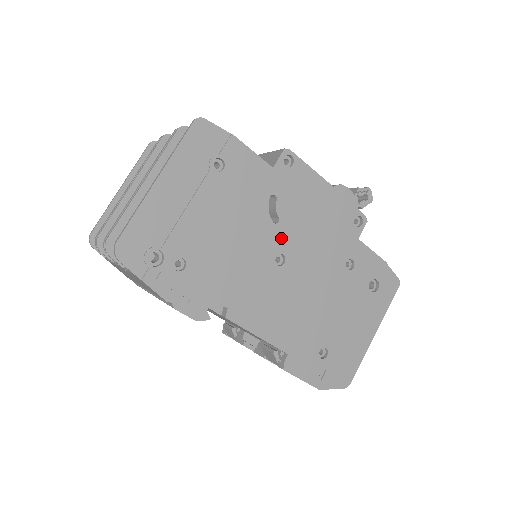
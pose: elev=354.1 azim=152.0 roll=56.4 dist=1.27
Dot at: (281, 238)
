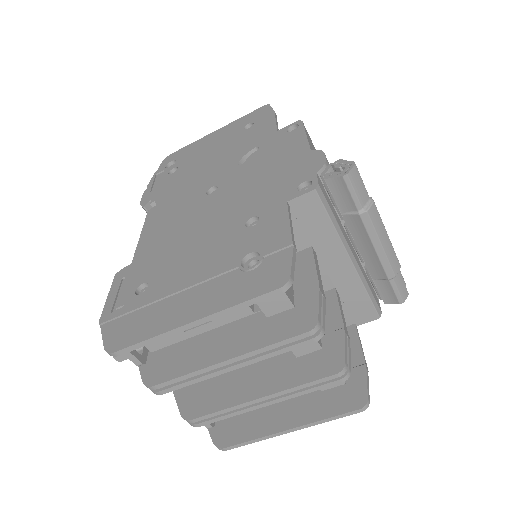
Dot at: (230, 176)
